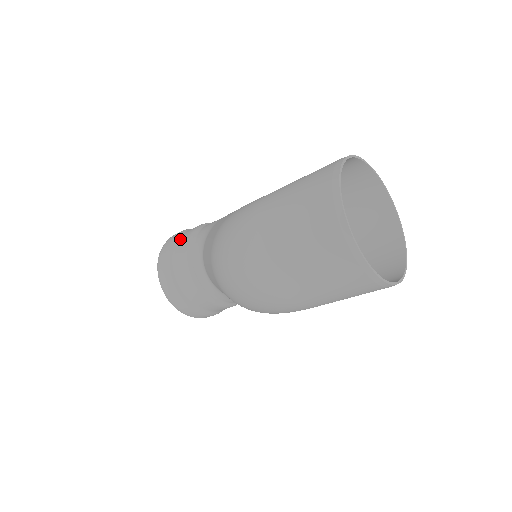
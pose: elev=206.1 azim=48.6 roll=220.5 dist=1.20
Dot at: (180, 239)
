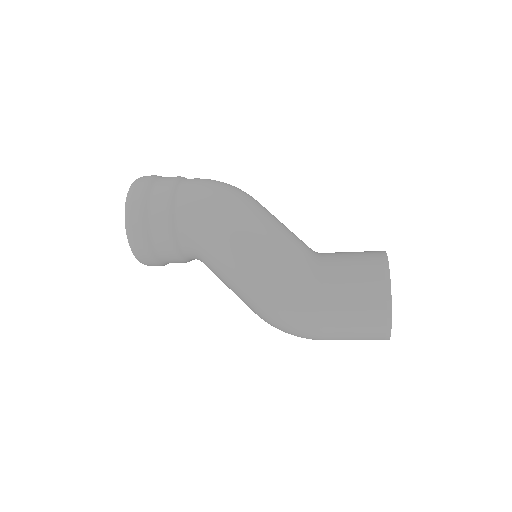
Dot at: (154, 233)
